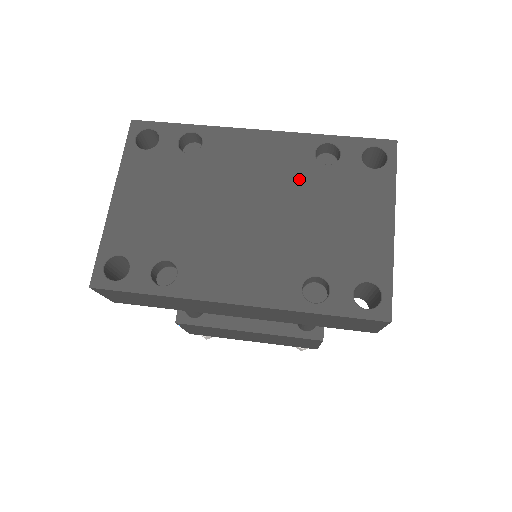
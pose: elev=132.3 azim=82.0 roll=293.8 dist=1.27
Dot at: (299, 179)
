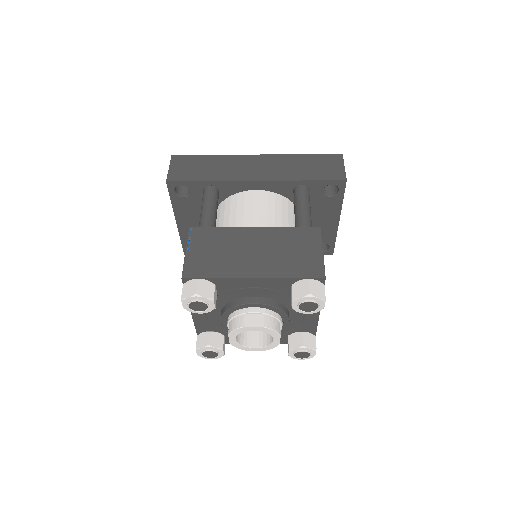
Dot at: occluded
